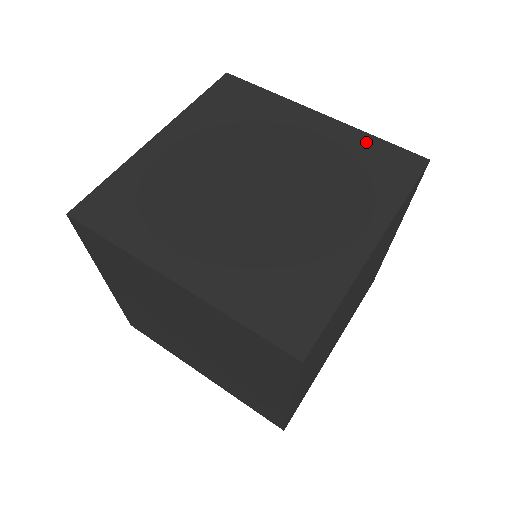
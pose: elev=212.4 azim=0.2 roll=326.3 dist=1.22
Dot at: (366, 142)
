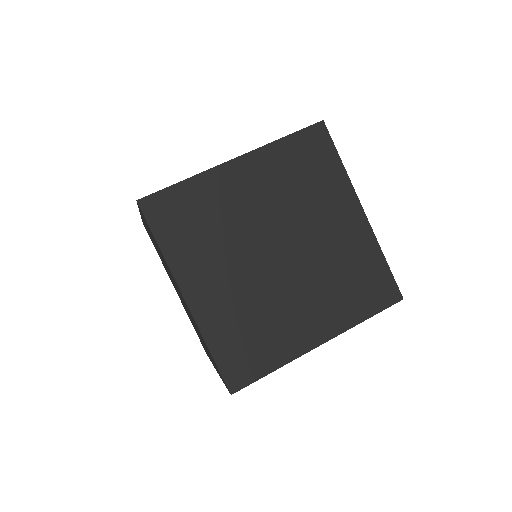
Dot at: (375, 259)
